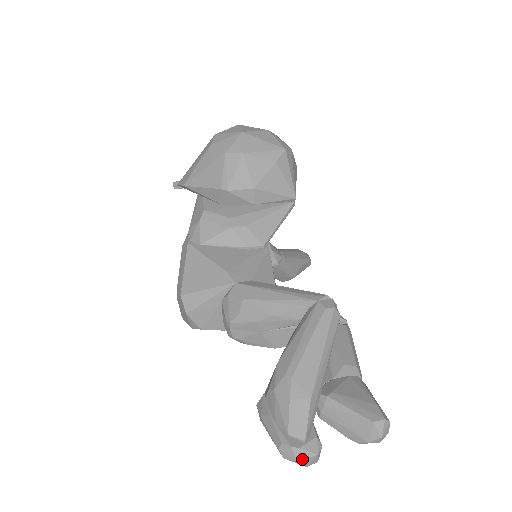
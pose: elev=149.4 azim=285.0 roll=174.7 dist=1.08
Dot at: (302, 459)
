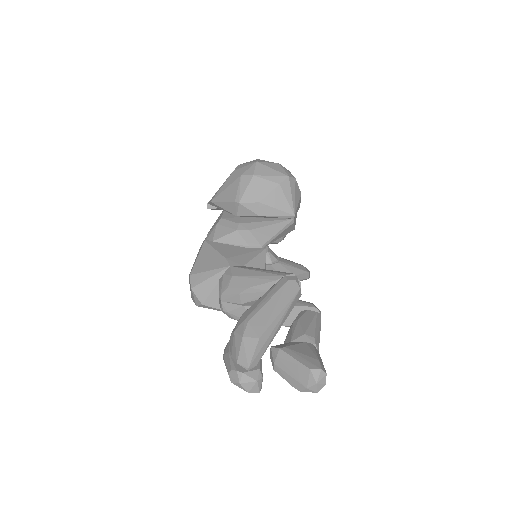
Dot at: (244, 382)
